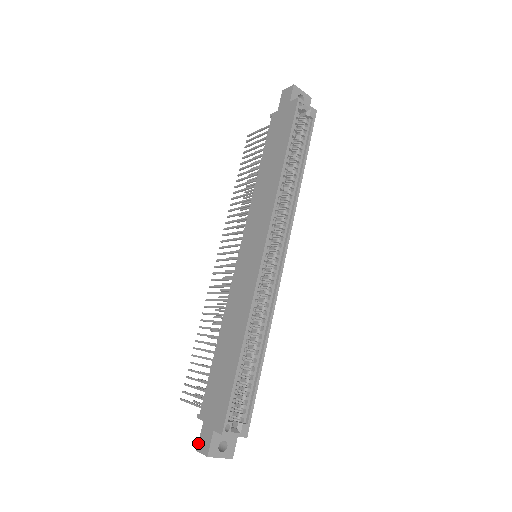
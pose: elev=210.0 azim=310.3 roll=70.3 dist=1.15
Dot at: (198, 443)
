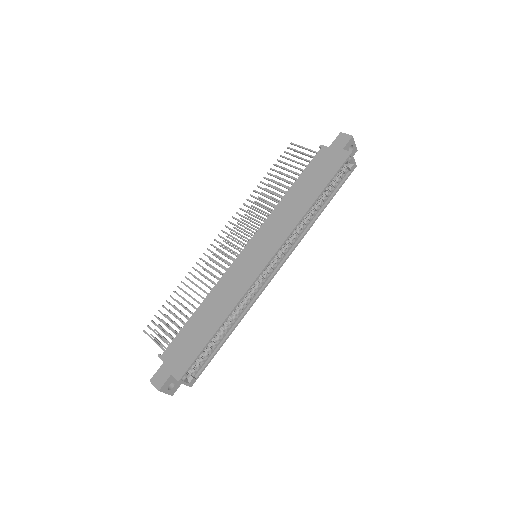
Dot at: (153, 376)
